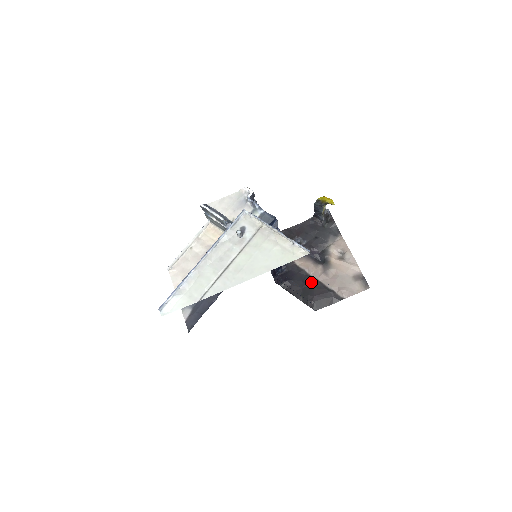
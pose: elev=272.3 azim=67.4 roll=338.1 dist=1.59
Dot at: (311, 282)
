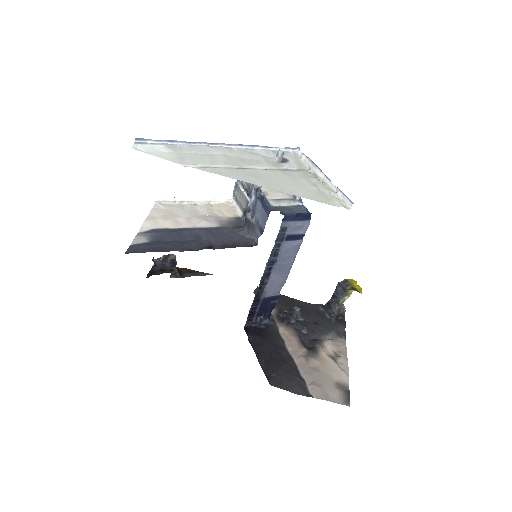
Dot at: (284, 356)
